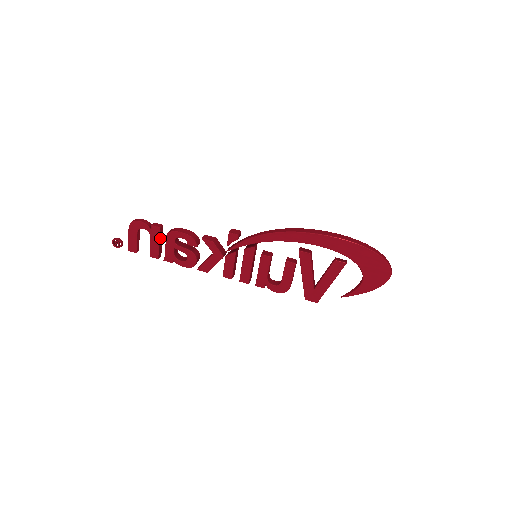
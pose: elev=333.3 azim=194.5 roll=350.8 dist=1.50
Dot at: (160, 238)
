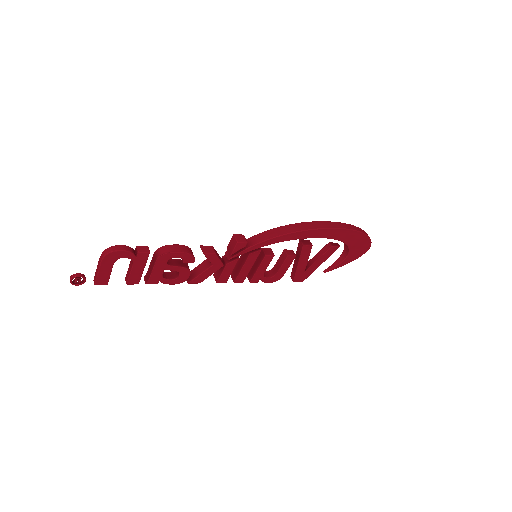
Dot at: (145, 262)
